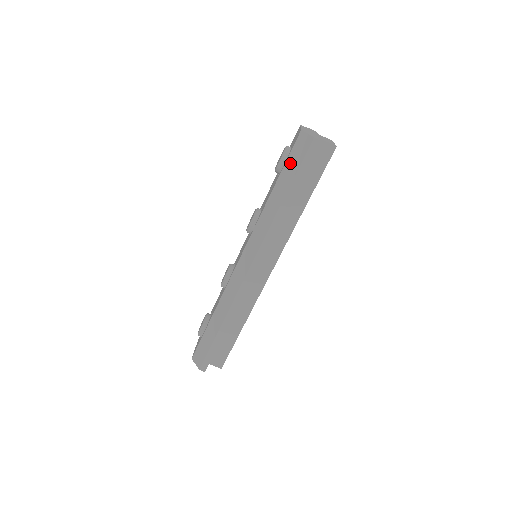
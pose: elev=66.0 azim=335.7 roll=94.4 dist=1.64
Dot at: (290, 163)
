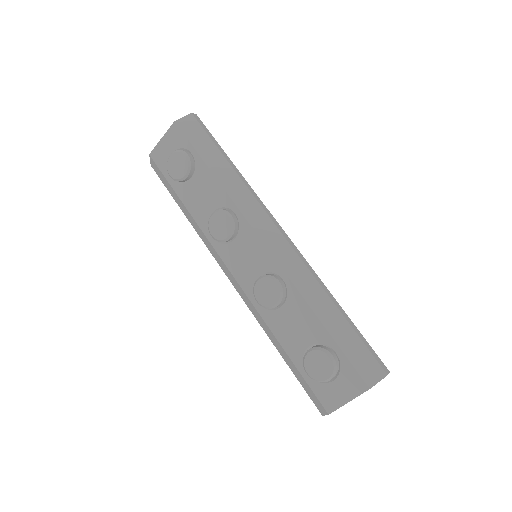
Dot at: (198, 143)
